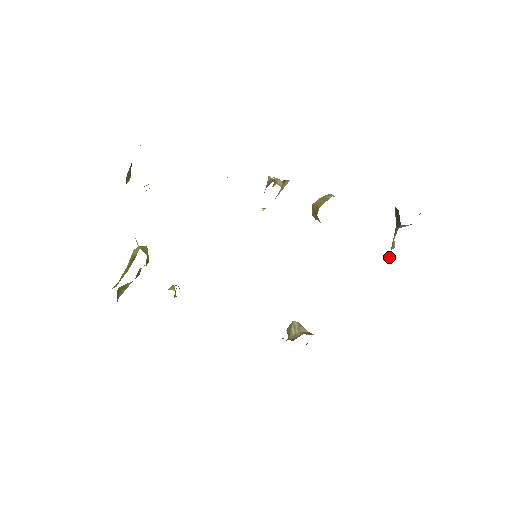
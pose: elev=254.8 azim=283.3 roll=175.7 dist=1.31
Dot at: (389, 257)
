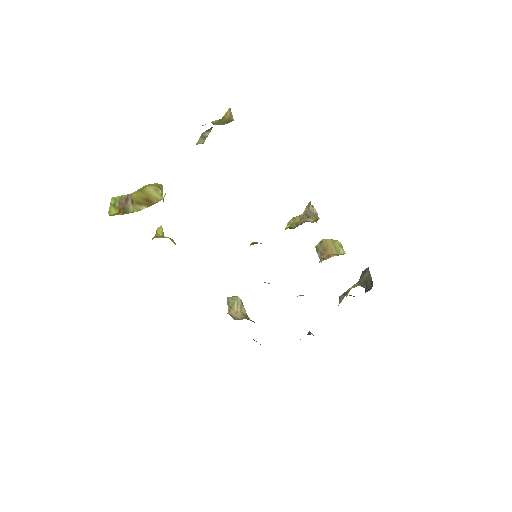
Dot at: (339, 299)
